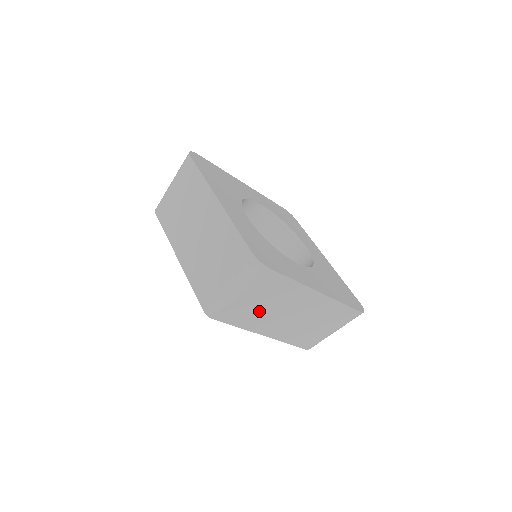
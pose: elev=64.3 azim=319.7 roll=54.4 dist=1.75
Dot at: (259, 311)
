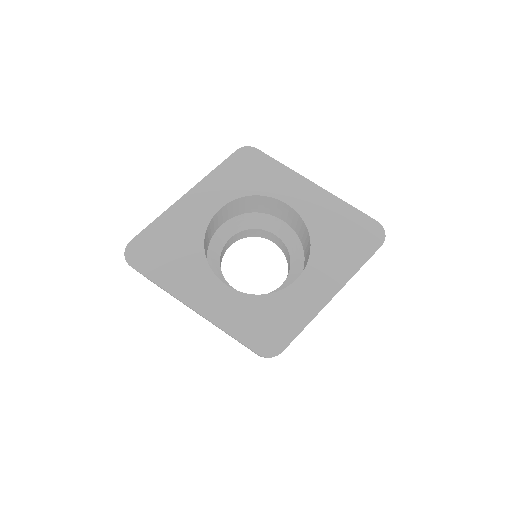
Dot at: occluded
